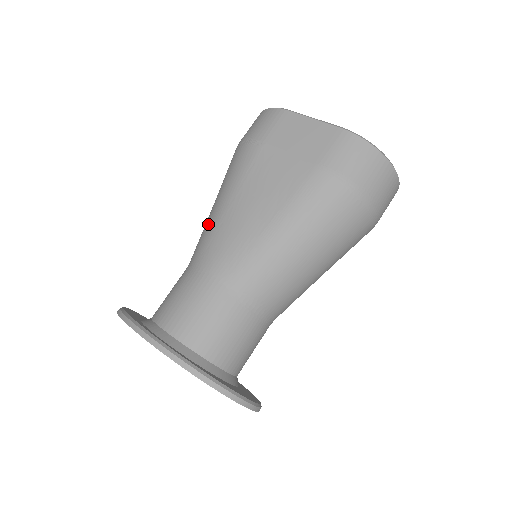
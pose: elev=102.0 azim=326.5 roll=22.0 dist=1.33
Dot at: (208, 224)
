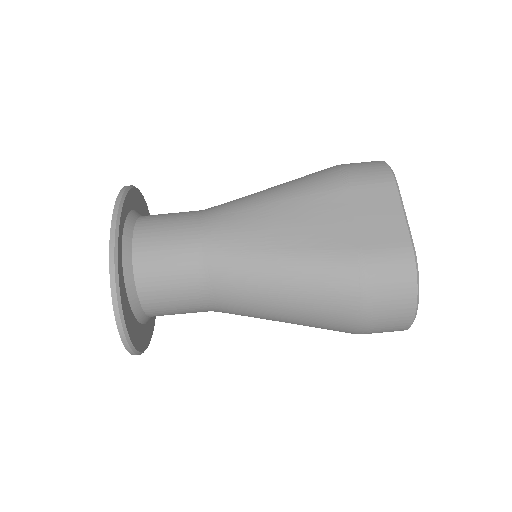
Dot at: (247, 198)
